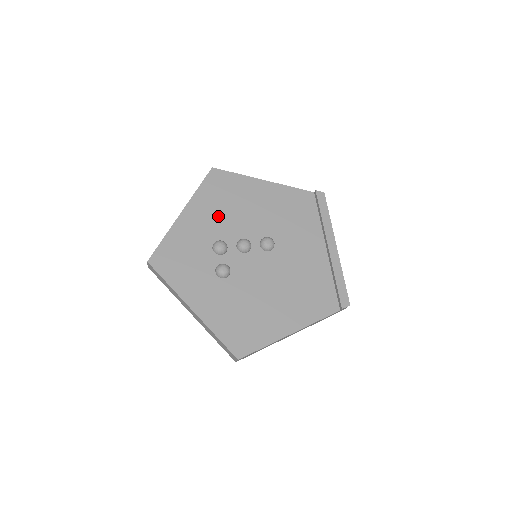
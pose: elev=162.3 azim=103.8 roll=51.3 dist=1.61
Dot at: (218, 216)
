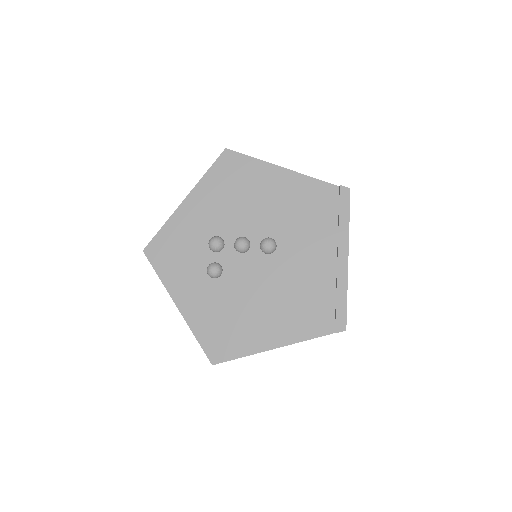
Dot at: (221, 207)
